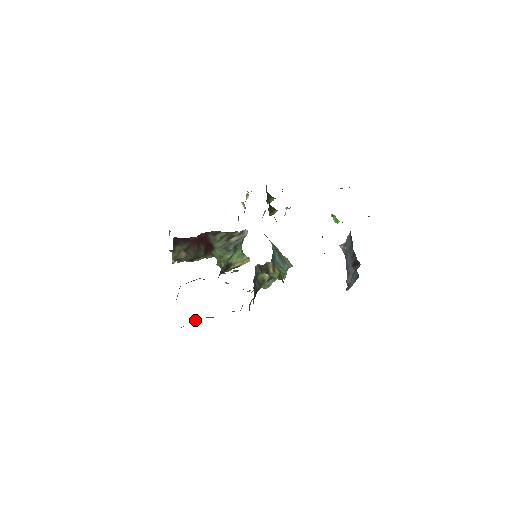
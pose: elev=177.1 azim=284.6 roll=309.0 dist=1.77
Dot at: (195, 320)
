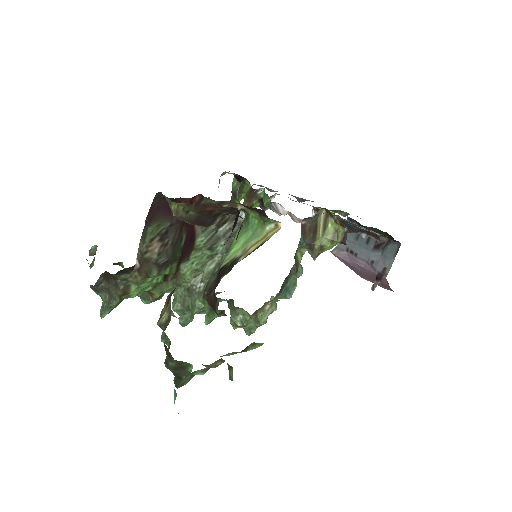
Dot at: (188, 380)
